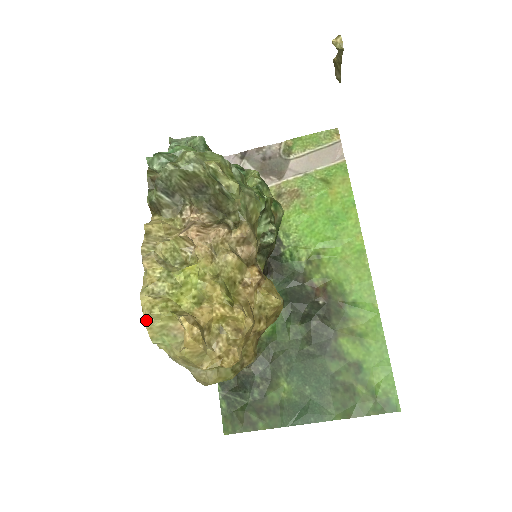
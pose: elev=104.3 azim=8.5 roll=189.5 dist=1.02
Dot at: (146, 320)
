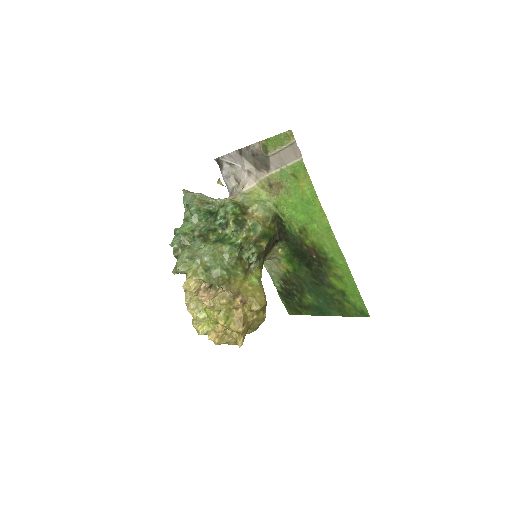
Dot at: occluded
